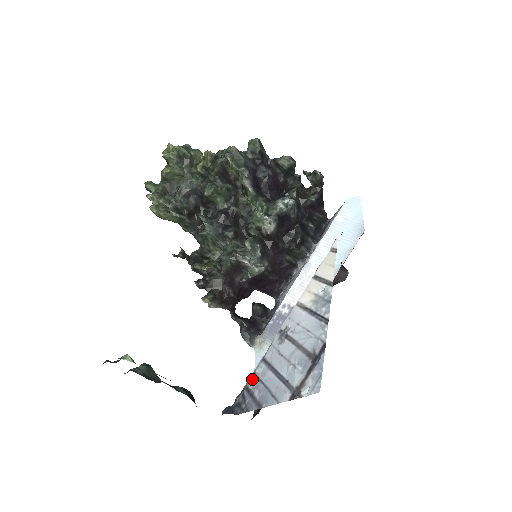
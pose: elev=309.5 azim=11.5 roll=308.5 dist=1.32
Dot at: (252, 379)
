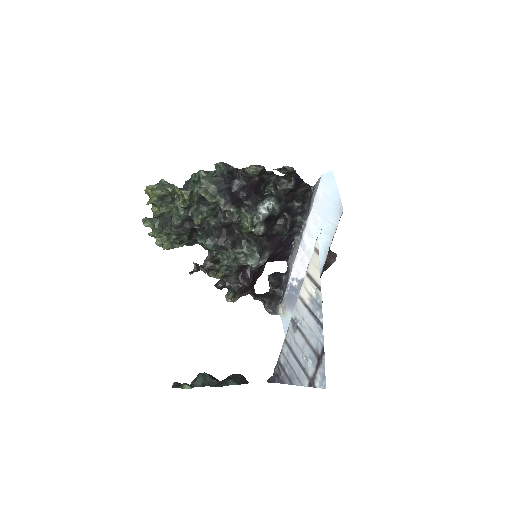
Dot at: (281, 356)
